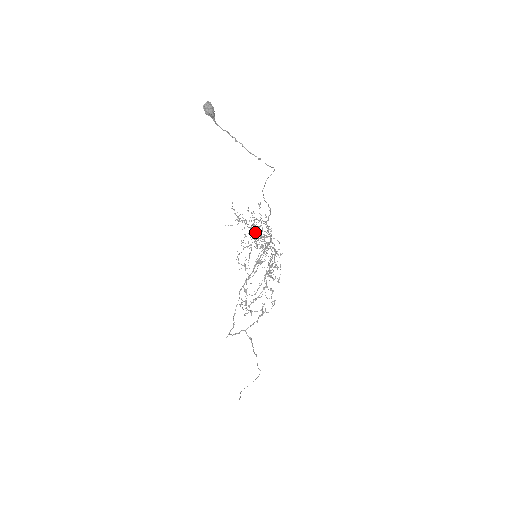
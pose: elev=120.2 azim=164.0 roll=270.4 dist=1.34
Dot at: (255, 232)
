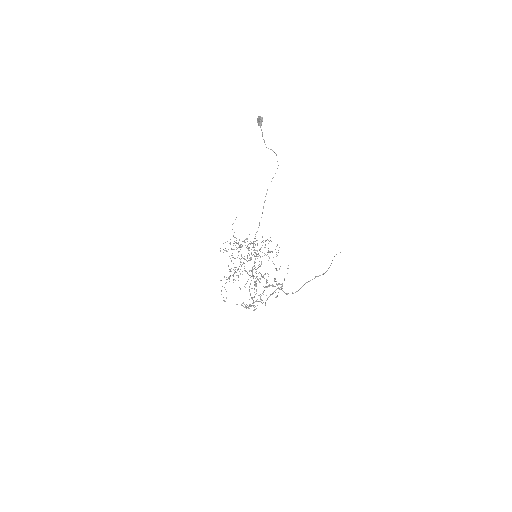
Dot at: occluded
